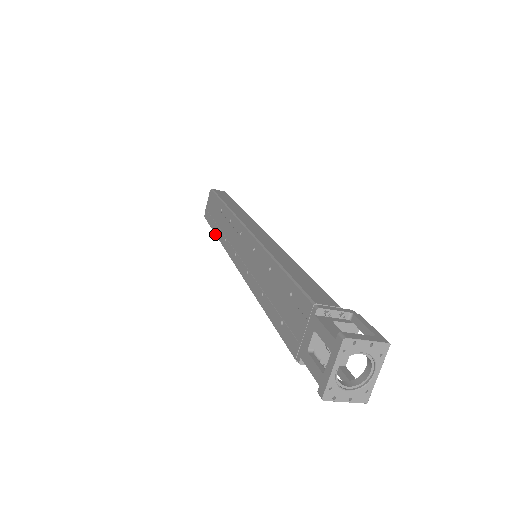
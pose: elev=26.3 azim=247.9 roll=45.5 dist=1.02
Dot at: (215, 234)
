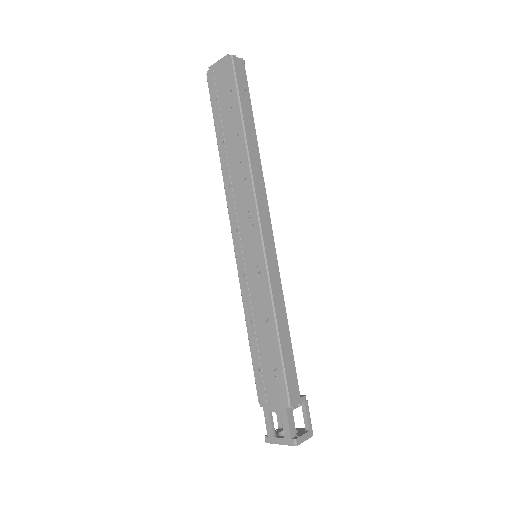
Dot at: (218, 146)
